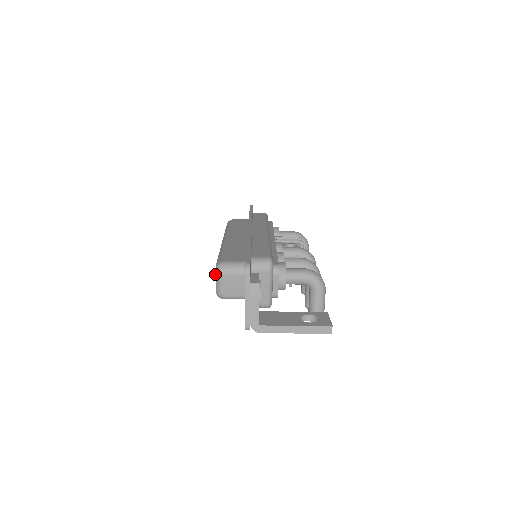
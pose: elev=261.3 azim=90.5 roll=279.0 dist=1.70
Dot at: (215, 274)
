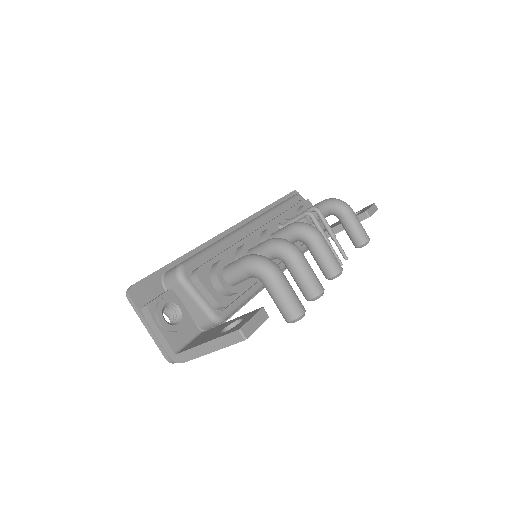
Dot at: occluded
